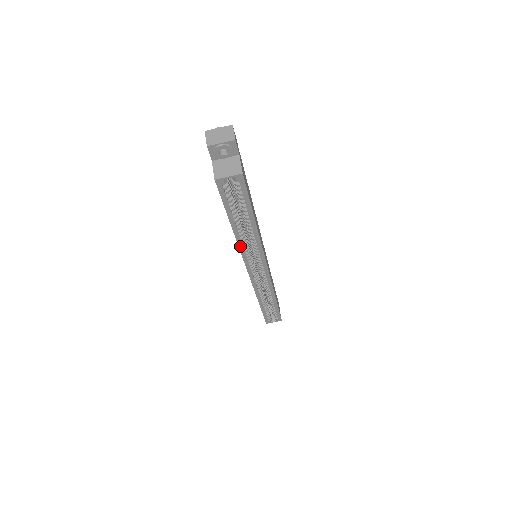
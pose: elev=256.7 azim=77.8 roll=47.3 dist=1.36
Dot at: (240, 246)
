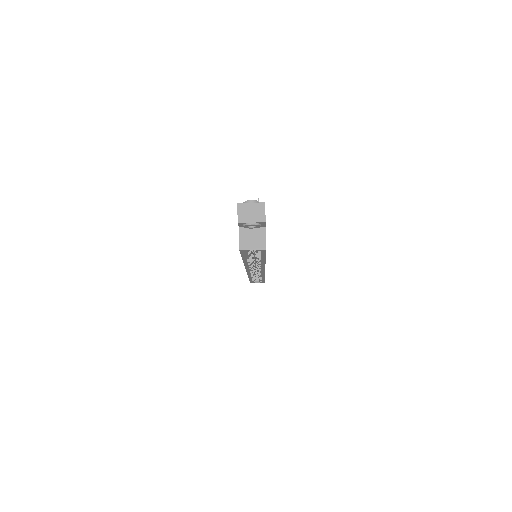
Dot at: (246, 265)
